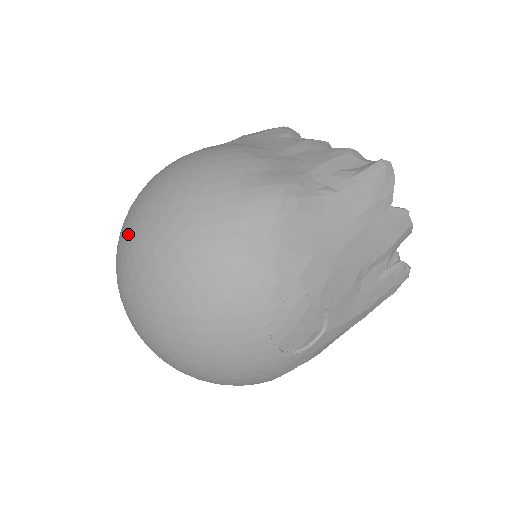
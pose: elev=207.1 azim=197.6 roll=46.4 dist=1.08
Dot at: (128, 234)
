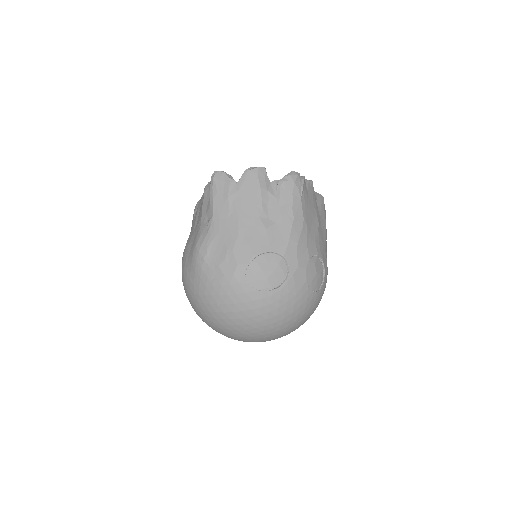
Dot at: occluded
